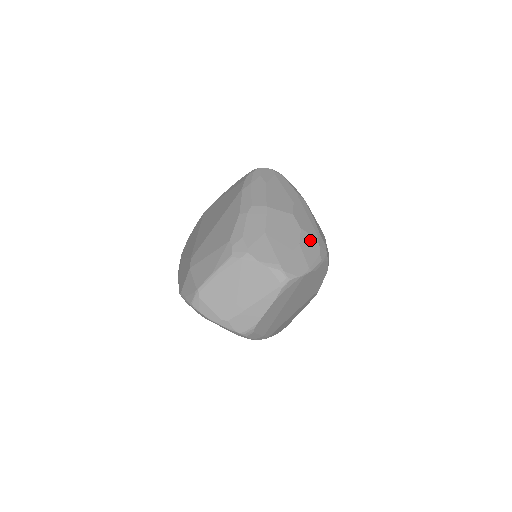
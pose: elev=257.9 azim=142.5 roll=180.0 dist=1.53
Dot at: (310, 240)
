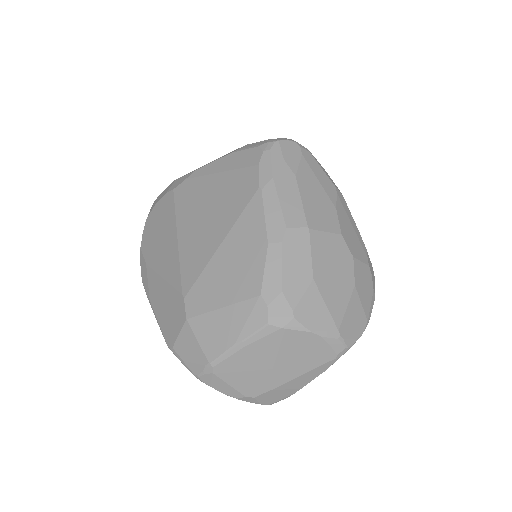
Dot at: (363, 272)
